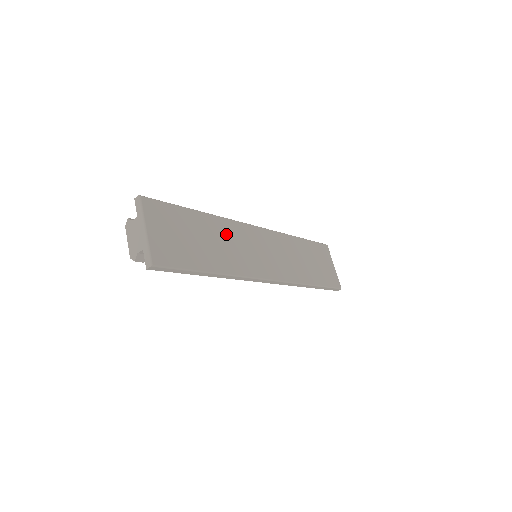
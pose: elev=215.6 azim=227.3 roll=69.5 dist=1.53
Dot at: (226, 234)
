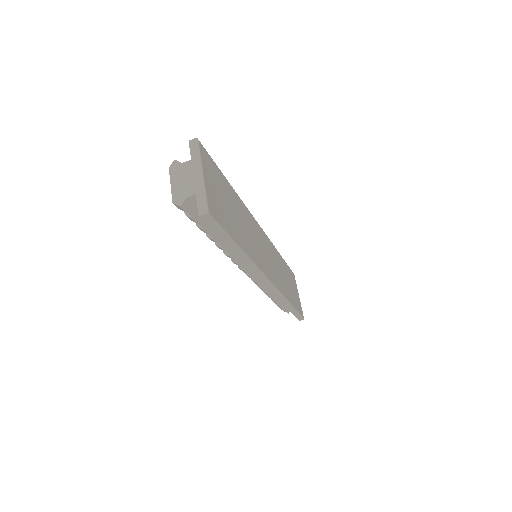
Dot at: (246, 219)
